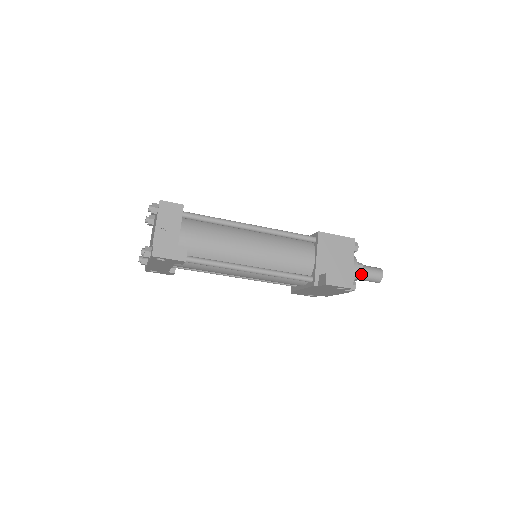
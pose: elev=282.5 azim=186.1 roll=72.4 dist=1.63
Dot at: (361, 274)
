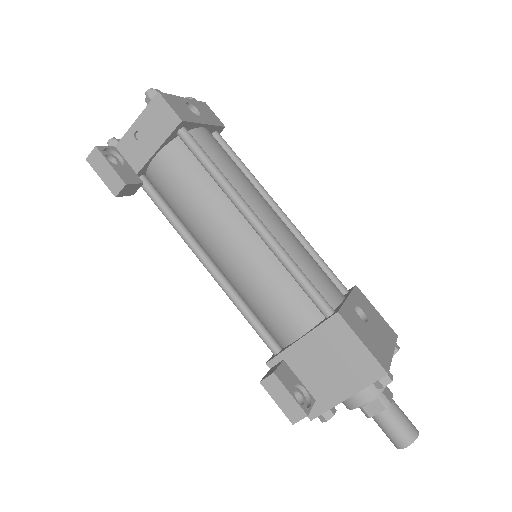
Dot at: (371, 413)
